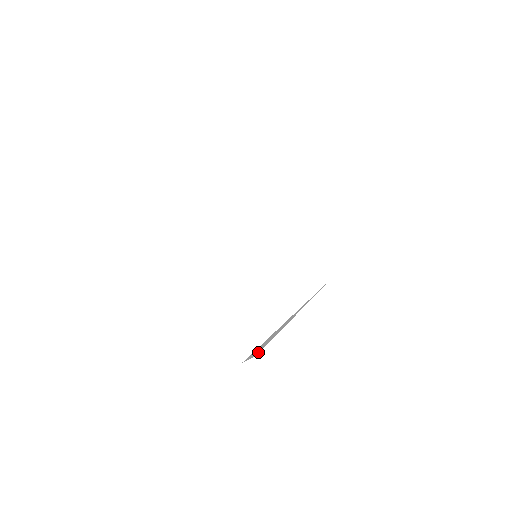
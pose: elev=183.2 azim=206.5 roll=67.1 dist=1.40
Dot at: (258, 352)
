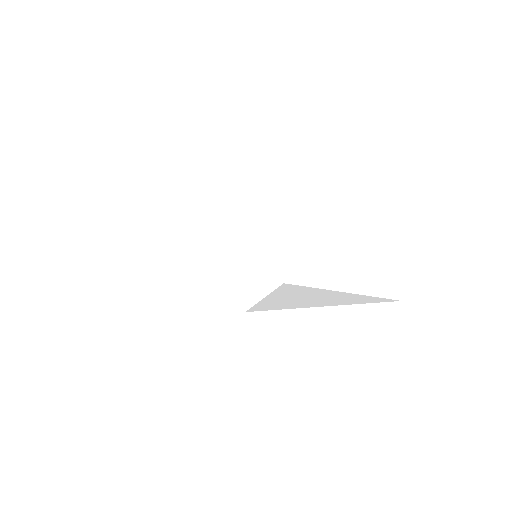
Dot at: (257, 307)
